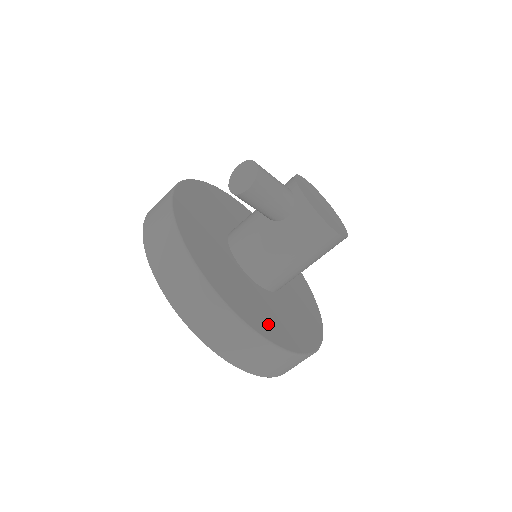
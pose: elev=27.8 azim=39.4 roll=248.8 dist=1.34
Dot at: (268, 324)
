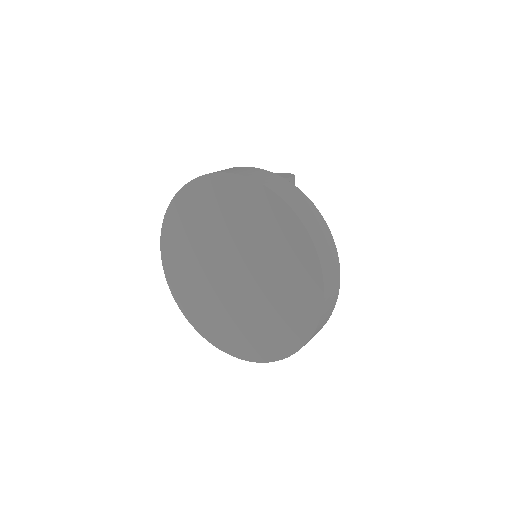
Dot at: occluded
